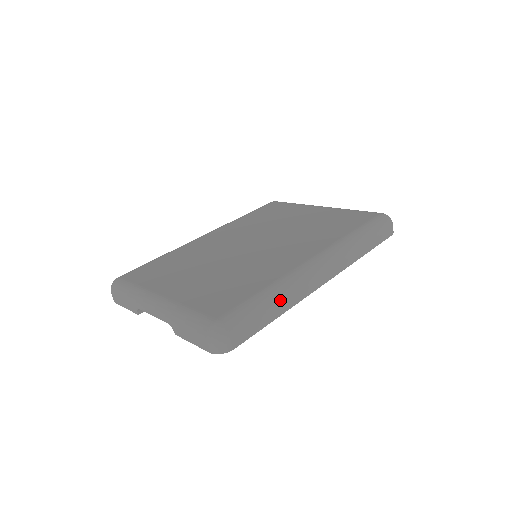
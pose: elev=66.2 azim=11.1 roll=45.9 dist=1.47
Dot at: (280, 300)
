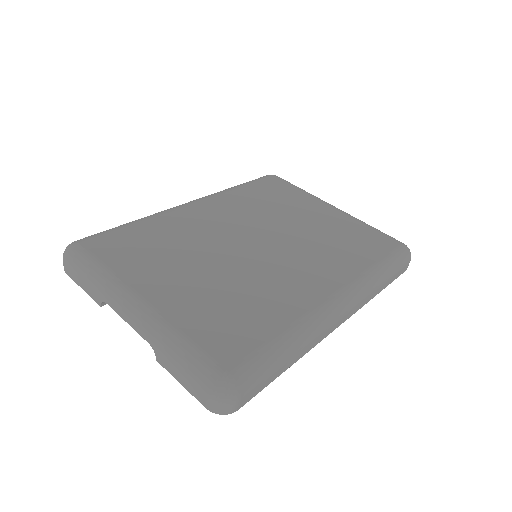
Dot at: (298, 349)
